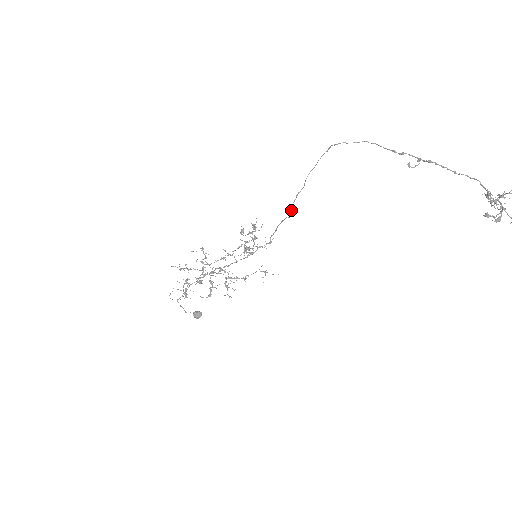
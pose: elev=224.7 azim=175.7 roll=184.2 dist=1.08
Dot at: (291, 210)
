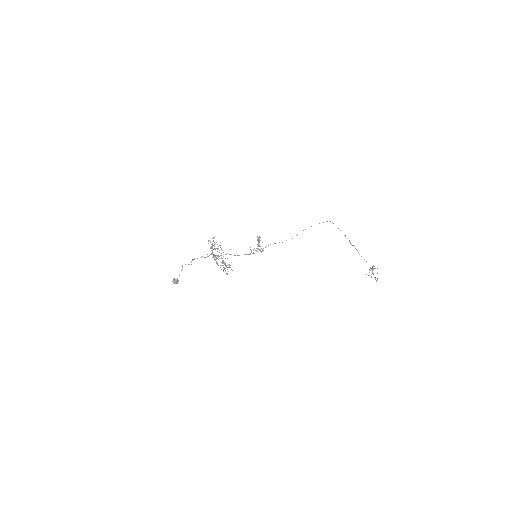
Dot at: occluded
